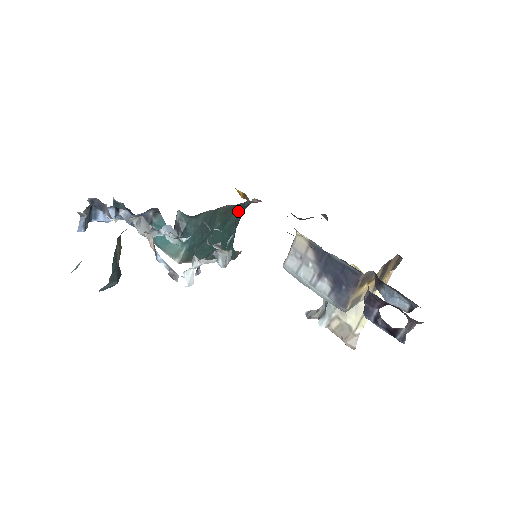
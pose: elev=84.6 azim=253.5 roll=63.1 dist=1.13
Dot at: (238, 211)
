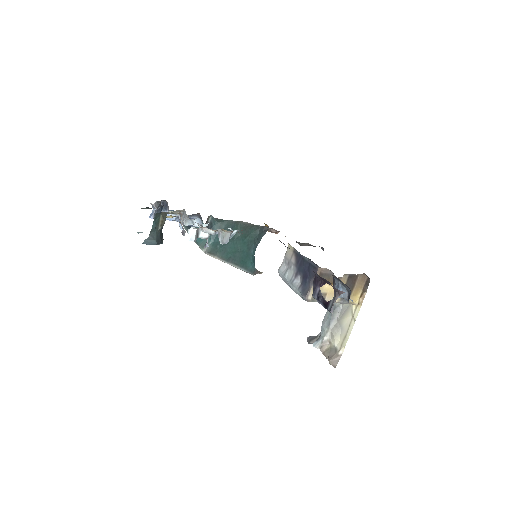
Dot at: (257, 232)
